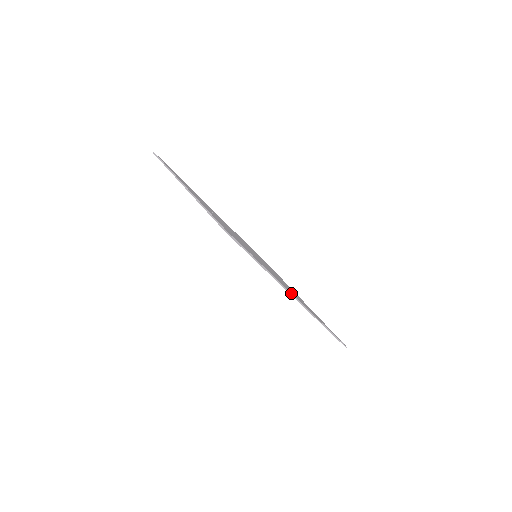
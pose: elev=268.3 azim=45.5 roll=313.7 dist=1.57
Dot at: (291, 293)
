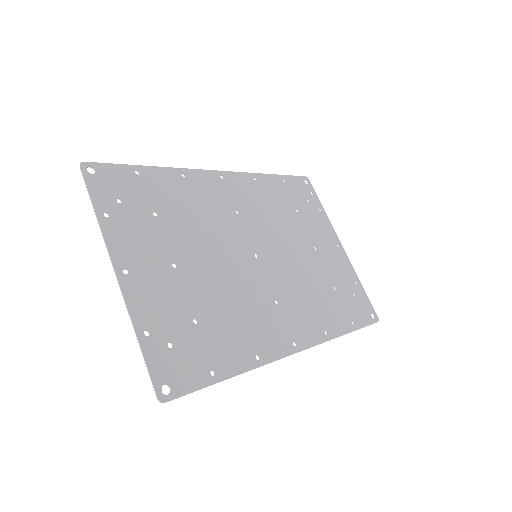
Dot at: (283, 357)
